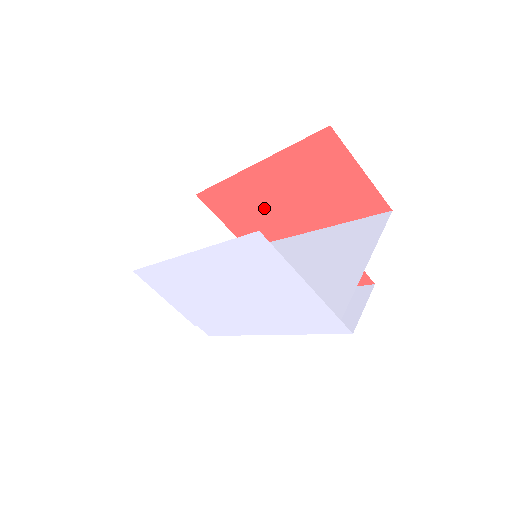
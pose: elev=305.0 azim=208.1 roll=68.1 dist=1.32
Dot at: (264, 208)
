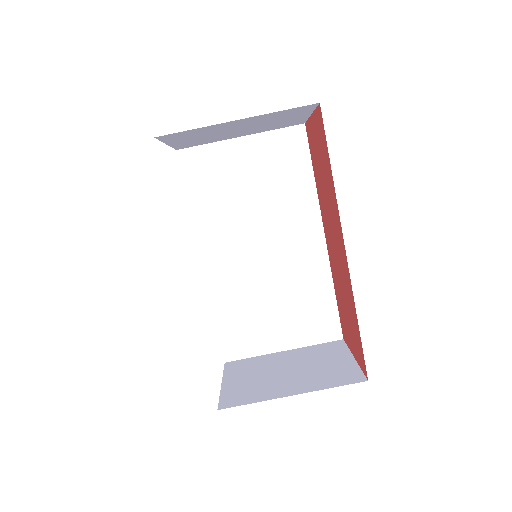
Dot at: (328, 210)
